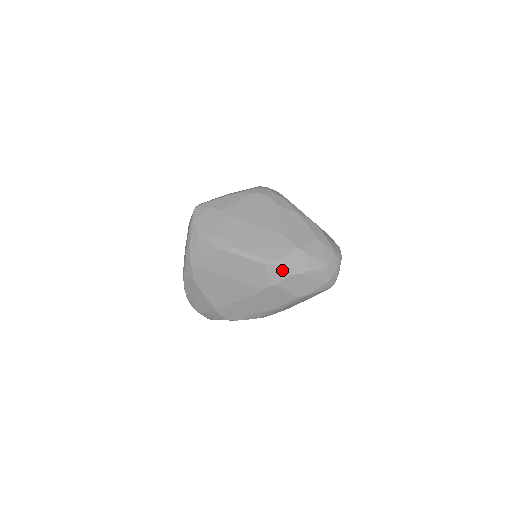
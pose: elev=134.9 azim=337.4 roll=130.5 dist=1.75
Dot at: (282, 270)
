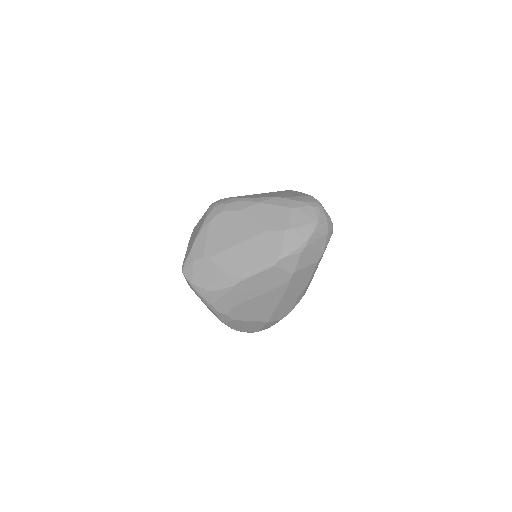
Dot at: (290, 258)
